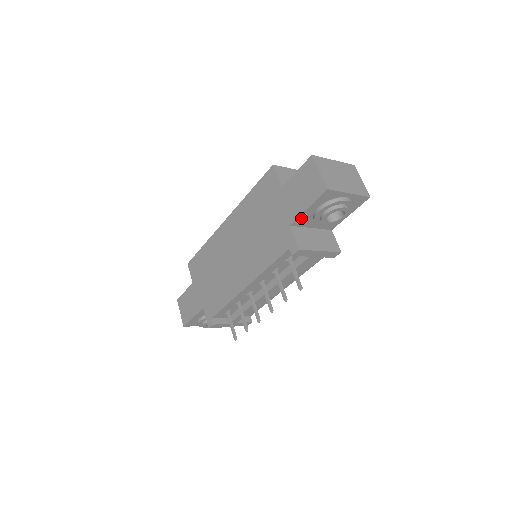
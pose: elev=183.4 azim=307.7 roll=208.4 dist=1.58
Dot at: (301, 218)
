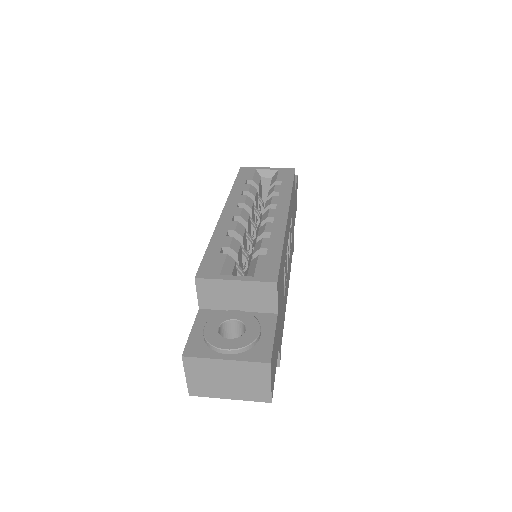
Dot at: occluded
